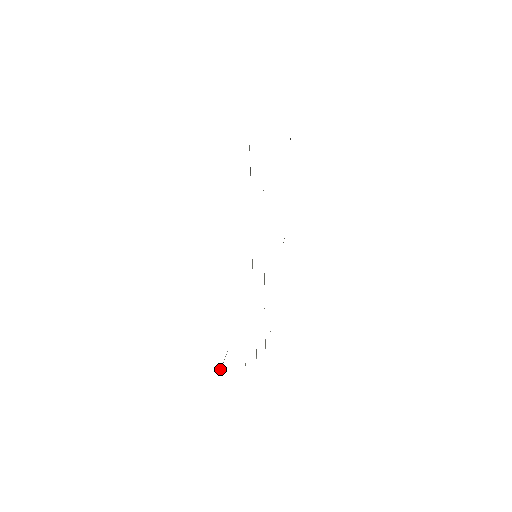
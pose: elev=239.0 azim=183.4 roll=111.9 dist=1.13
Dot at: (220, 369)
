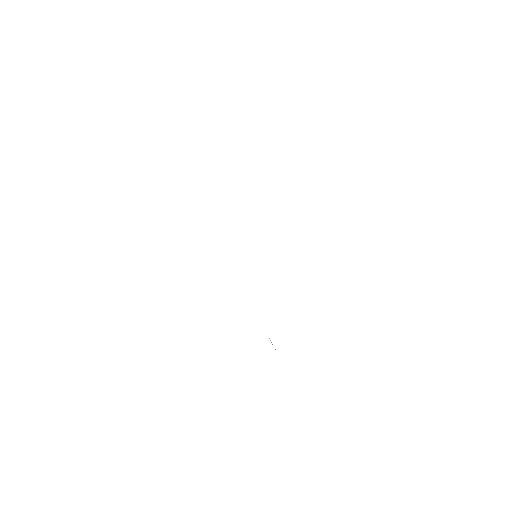
Dot at: occluded
